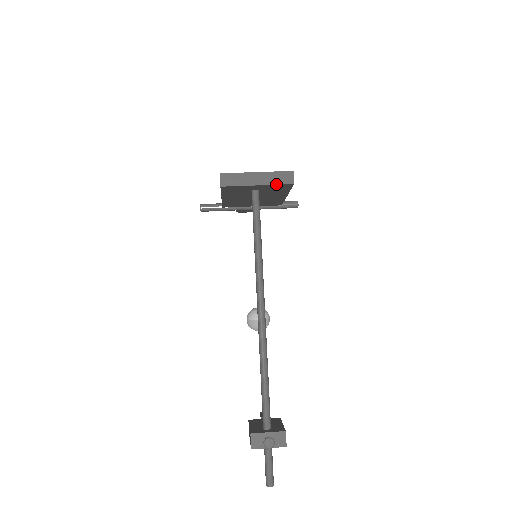
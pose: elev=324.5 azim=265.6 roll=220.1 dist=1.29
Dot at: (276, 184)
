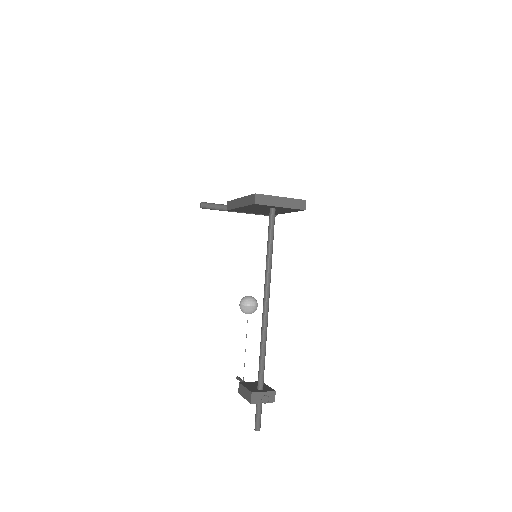
Dot at: (293, 208)
